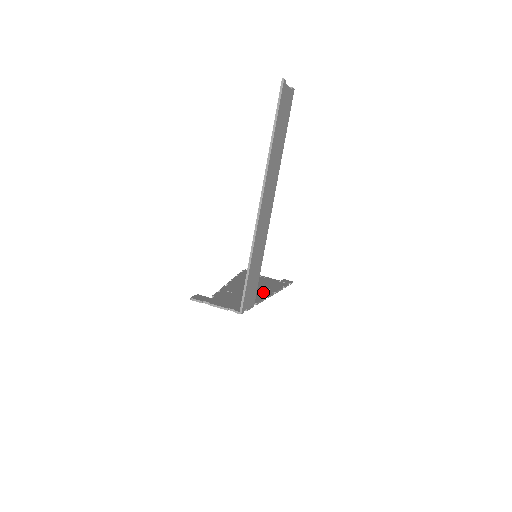
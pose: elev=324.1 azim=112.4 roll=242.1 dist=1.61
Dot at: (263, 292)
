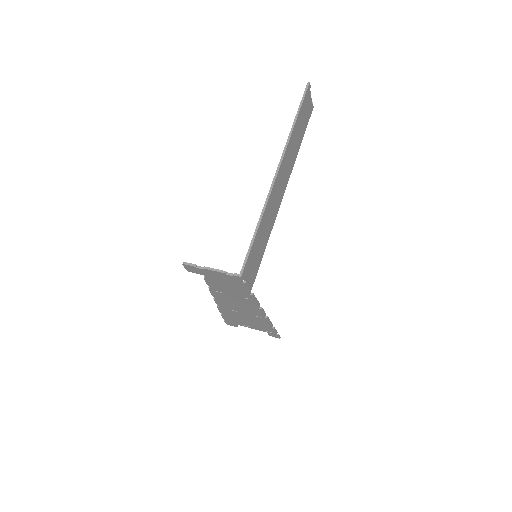
Dot at: occluded
